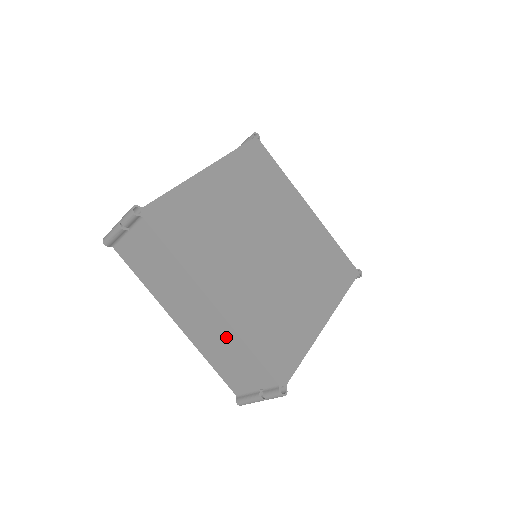
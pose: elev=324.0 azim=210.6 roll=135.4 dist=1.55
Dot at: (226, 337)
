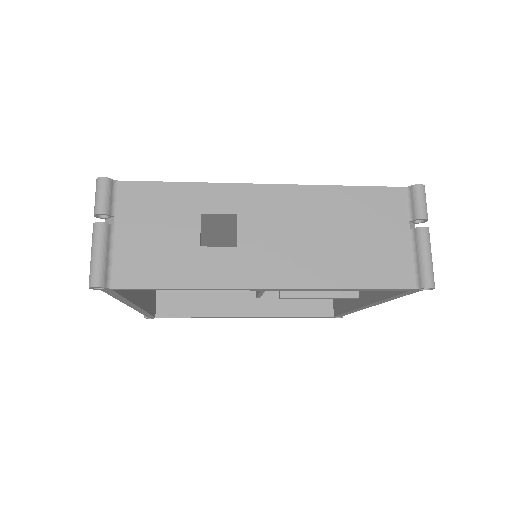
Dot at: occluded
